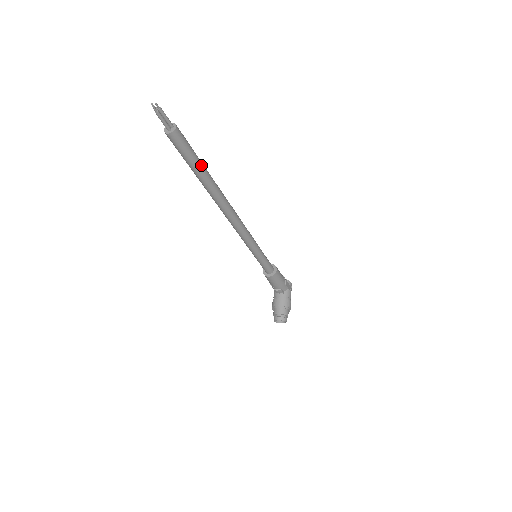
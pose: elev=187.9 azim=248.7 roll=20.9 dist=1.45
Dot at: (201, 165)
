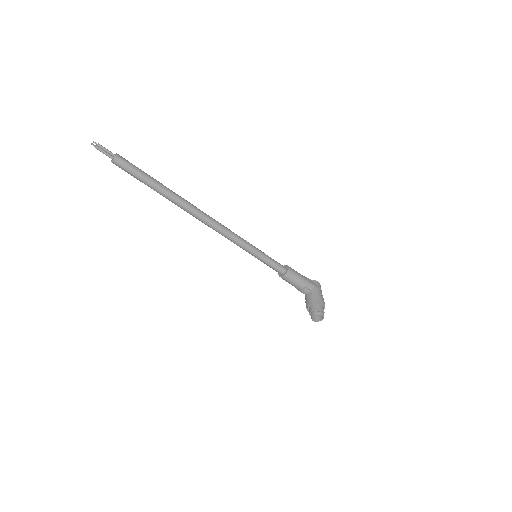
Dot at: (153, 180)
